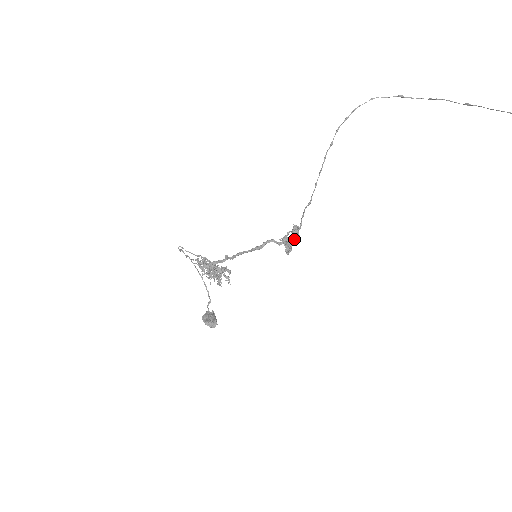
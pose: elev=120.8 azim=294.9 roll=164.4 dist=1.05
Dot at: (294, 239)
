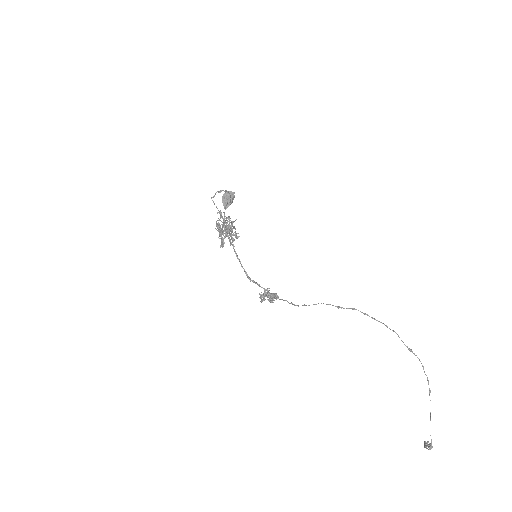
Dot at: (271, 296)
